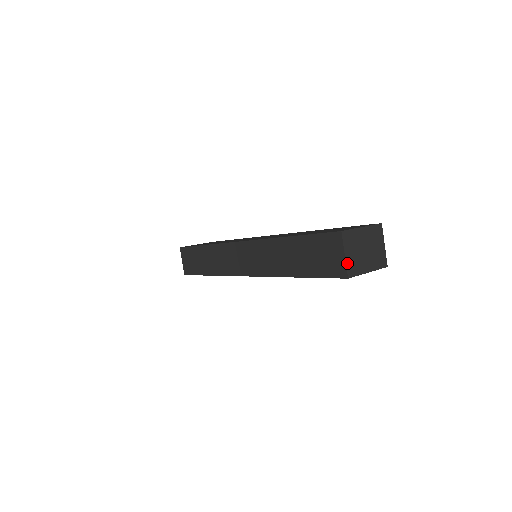
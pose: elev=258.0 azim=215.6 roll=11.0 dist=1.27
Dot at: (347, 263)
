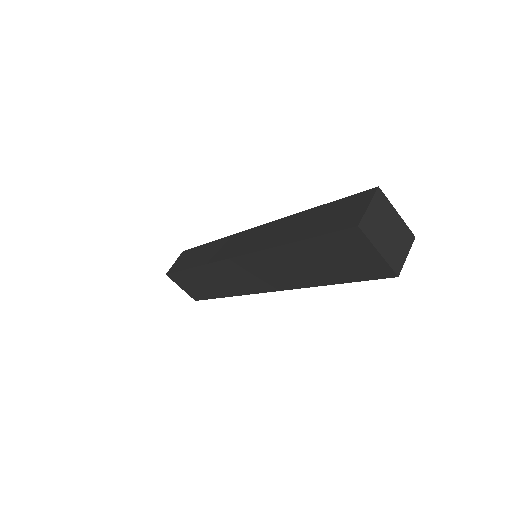
Dot at: (366, 214)
